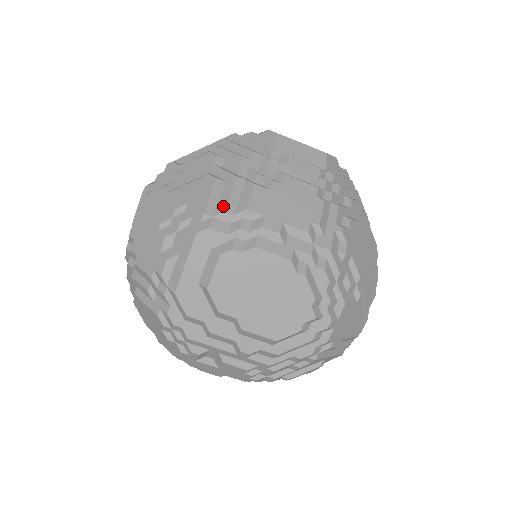
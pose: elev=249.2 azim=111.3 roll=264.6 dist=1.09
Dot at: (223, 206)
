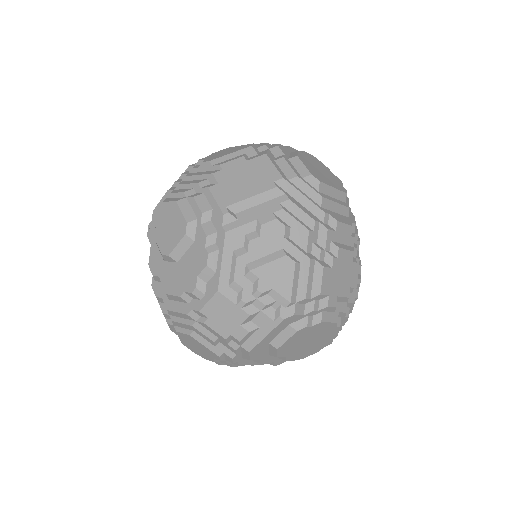
Dot at: (303, 293)
